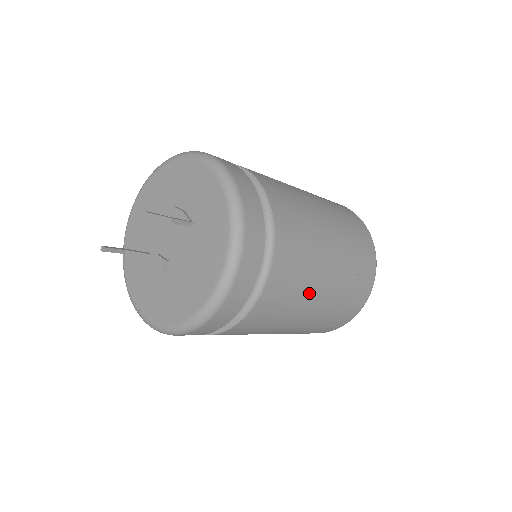
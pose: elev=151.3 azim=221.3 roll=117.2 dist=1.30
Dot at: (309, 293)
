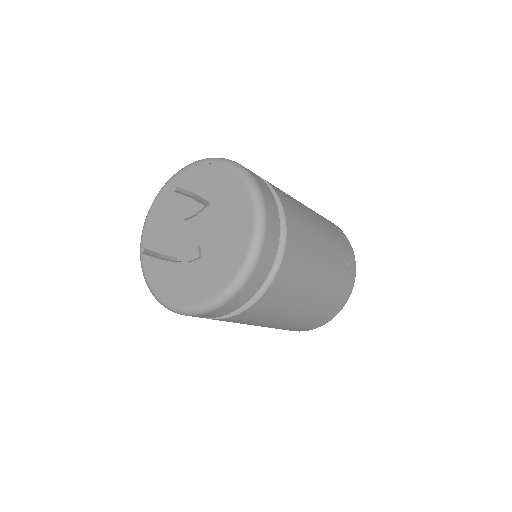
Dot at: (316, 239)
